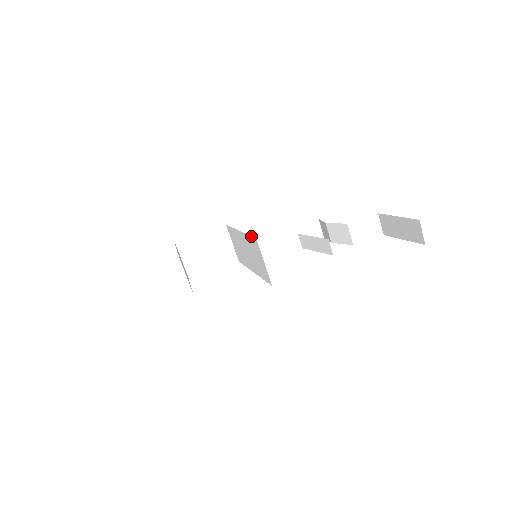
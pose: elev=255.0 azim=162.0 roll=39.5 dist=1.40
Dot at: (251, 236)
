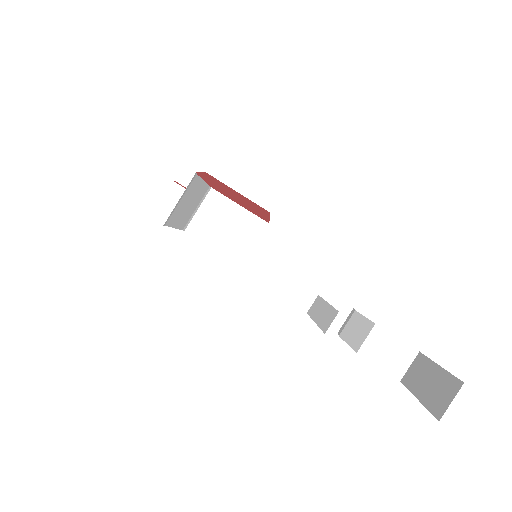
Dot at: occluded
